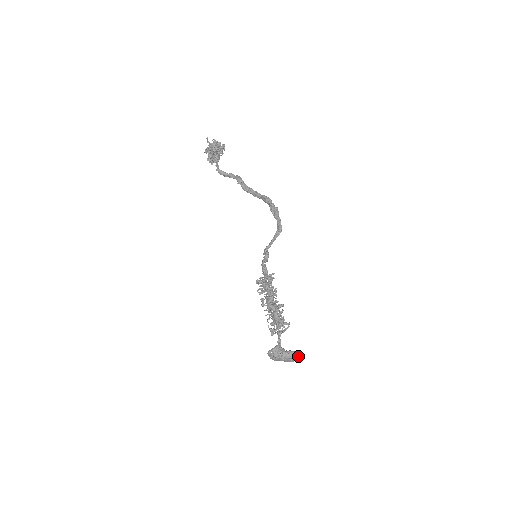
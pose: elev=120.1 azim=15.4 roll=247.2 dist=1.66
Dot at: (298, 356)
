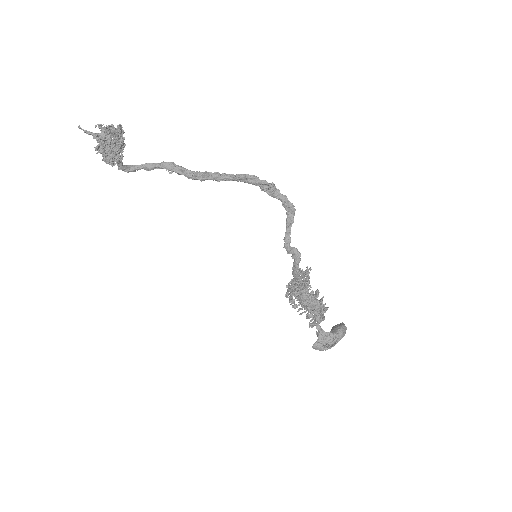
Dot at: (345, 327)
